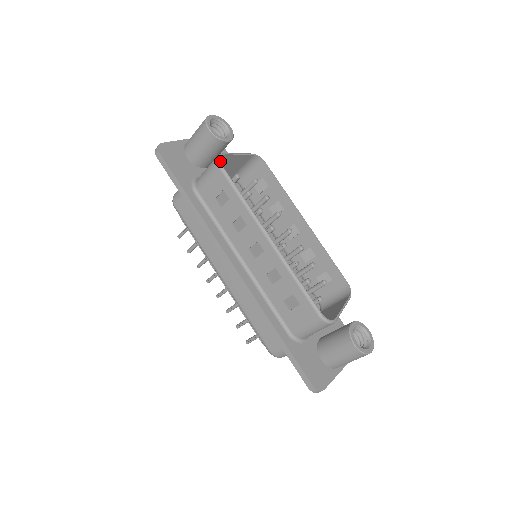
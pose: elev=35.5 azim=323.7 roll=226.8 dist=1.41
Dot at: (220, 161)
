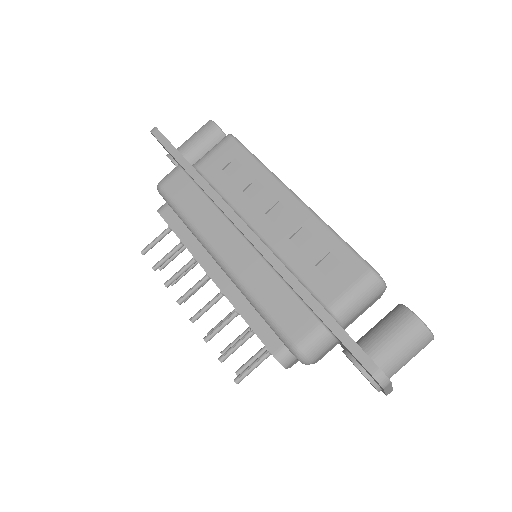
Dot at: (232, 135)
